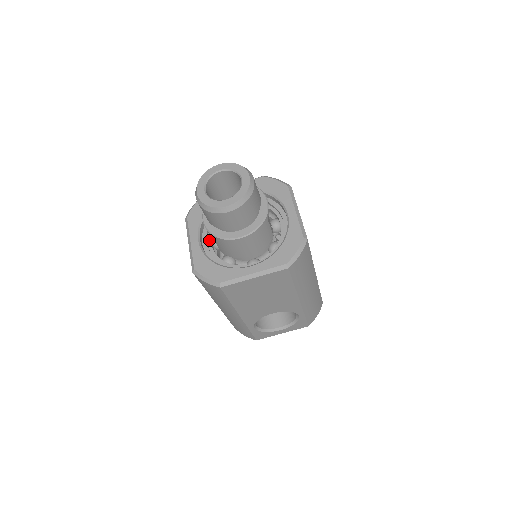
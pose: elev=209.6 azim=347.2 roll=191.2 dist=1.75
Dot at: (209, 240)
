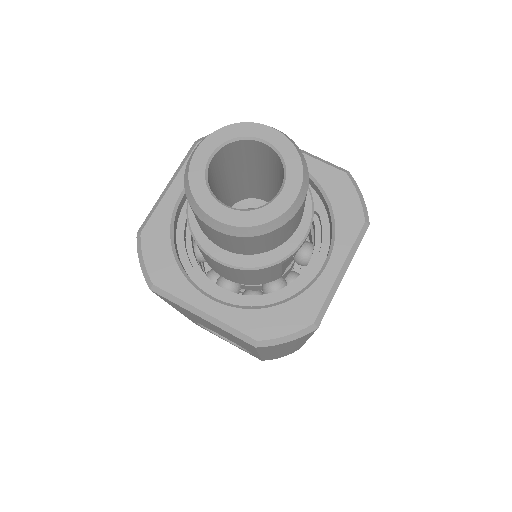
Dot at: occluded
